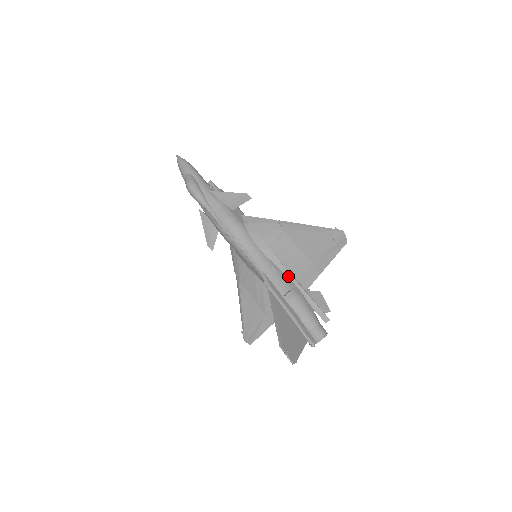
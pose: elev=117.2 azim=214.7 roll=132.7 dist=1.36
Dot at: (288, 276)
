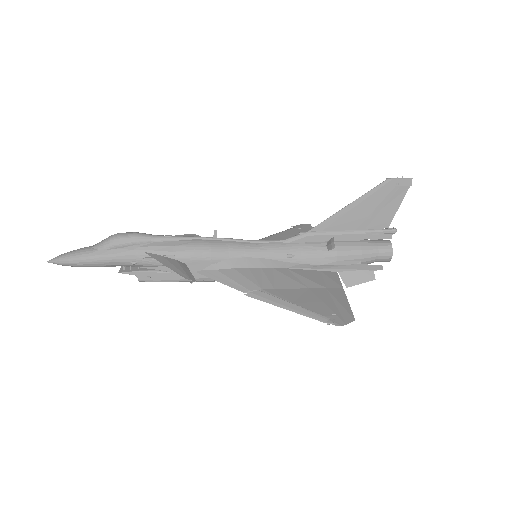
Dot at: occluded
